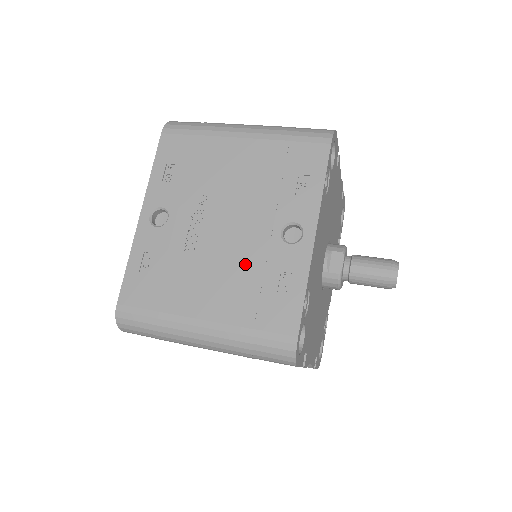
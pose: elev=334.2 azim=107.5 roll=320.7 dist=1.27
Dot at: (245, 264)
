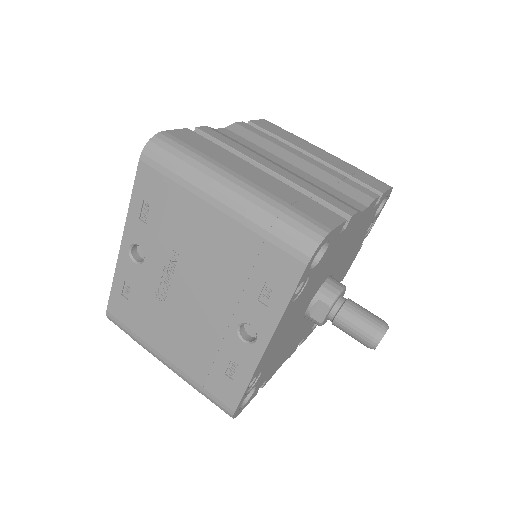
Dot at: (203, 337)
